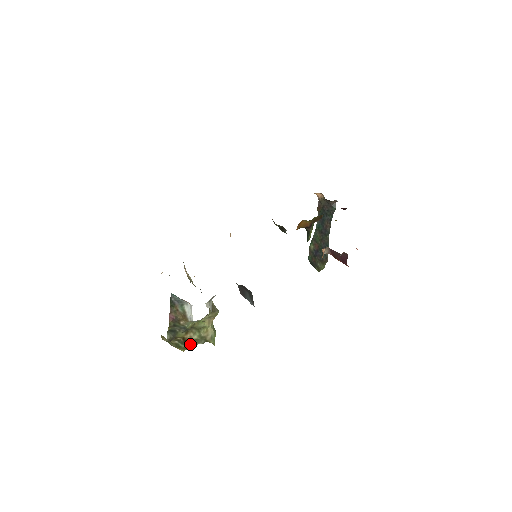
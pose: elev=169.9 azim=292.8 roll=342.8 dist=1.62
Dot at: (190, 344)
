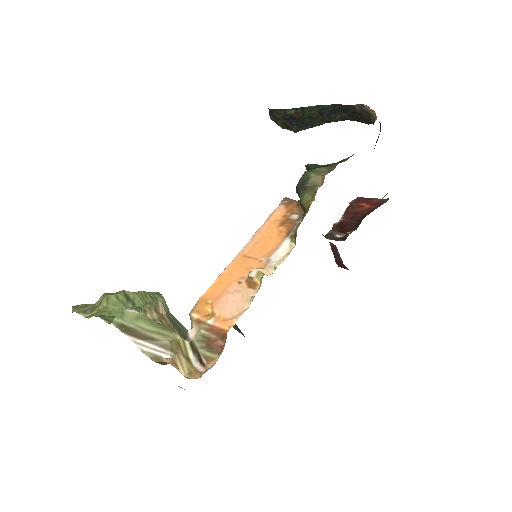
Dot at: occluded
